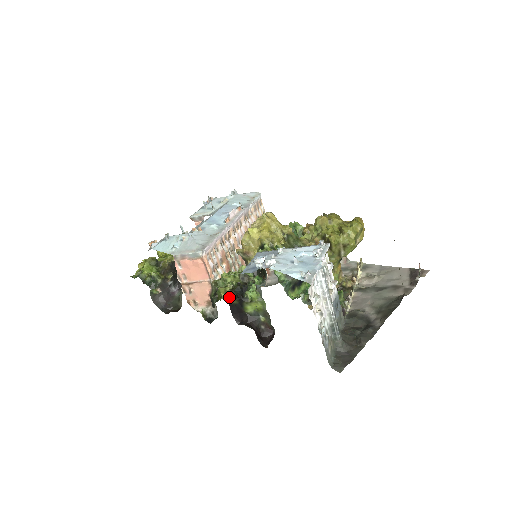
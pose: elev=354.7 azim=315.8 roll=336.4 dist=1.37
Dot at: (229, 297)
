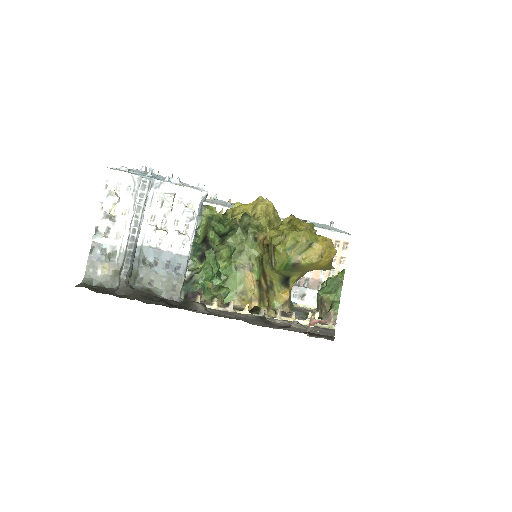
Dot at: occluded
